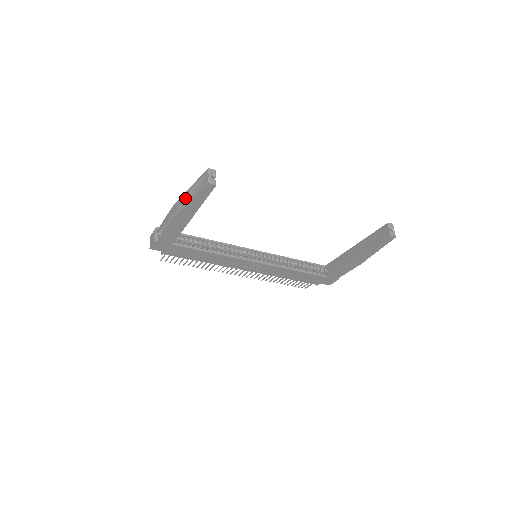
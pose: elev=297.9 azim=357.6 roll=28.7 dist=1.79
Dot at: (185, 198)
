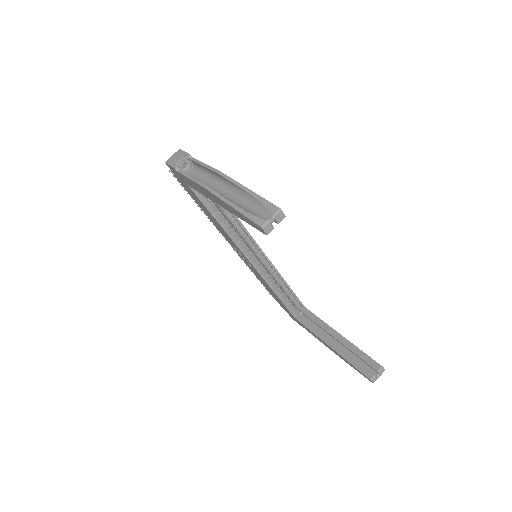
Dot at: (235, 186)
